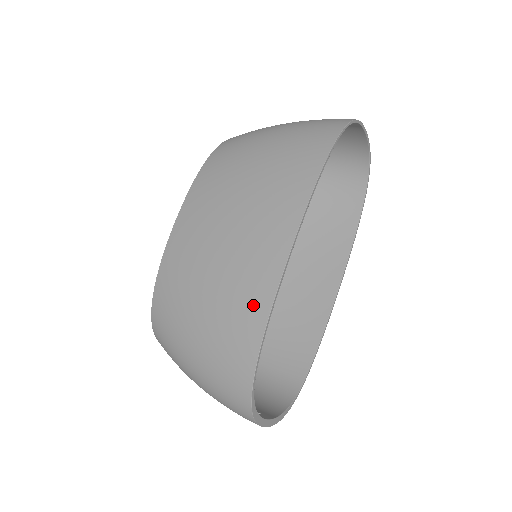
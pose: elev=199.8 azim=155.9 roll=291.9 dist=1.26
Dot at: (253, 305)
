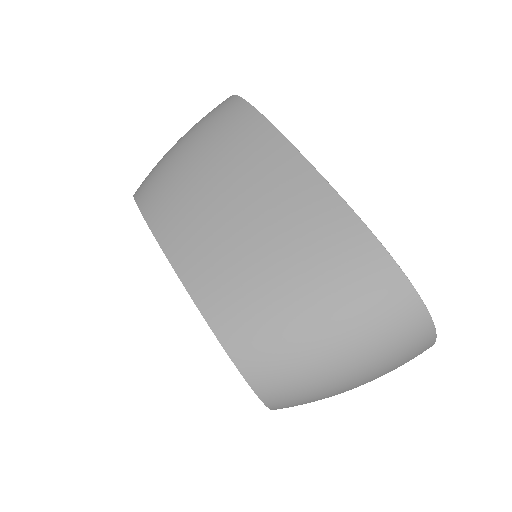
Dot at: (336, 225)
